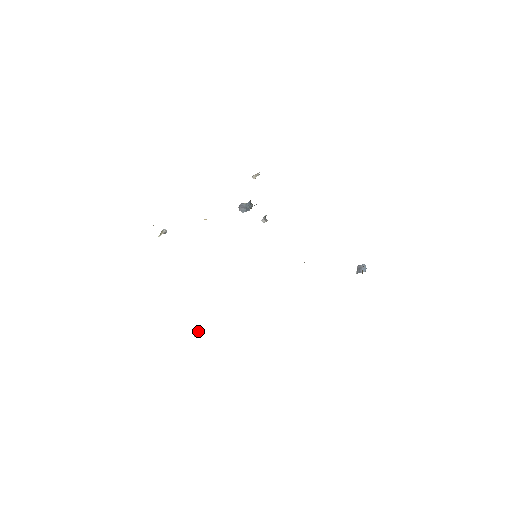
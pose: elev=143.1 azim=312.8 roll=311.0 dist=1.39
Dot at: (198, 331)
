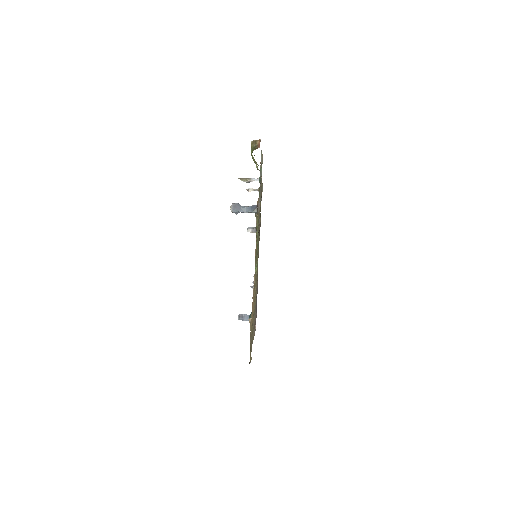
Dot at: (254, 296)
